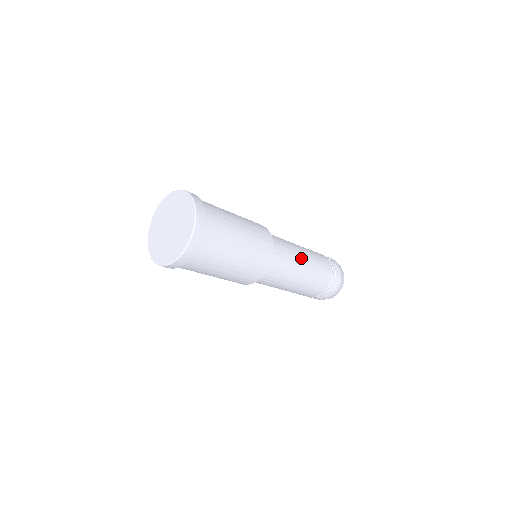
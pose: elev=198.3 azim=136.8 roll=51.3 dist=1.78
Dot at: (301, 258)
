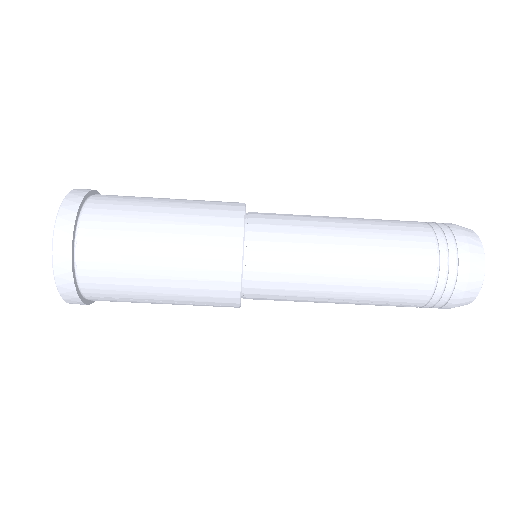
Dot at: (334, 255)
